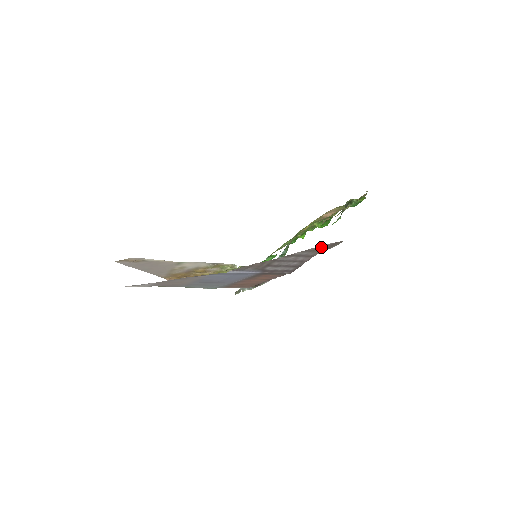
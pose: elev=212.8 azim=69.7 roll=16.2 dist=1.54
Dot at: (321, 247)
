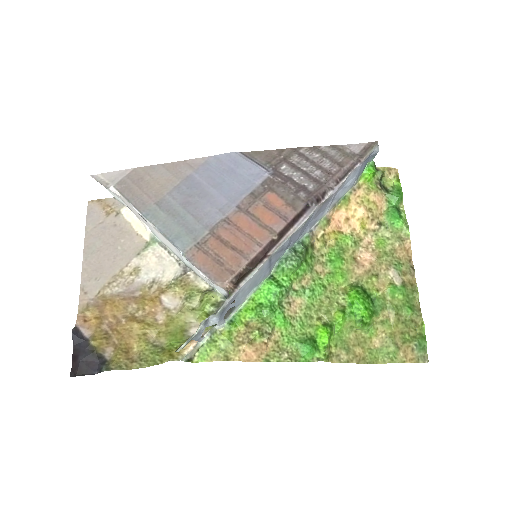
Dot at: (352, 150)
